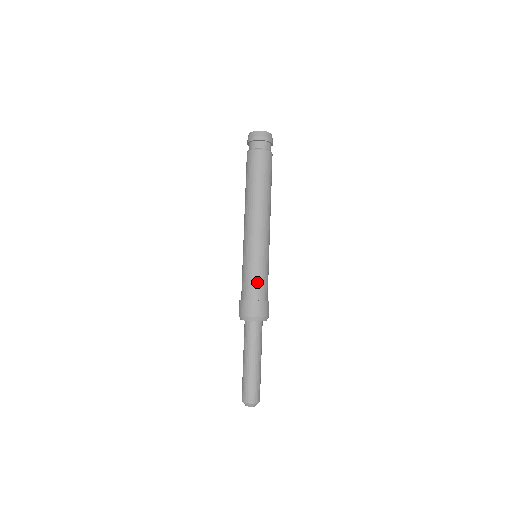
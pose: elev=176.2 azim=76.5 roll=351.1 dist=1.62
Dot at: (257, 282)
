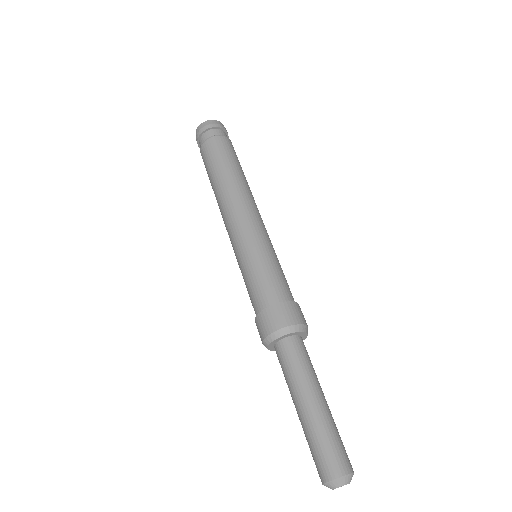
Dot at: (256, 285)
